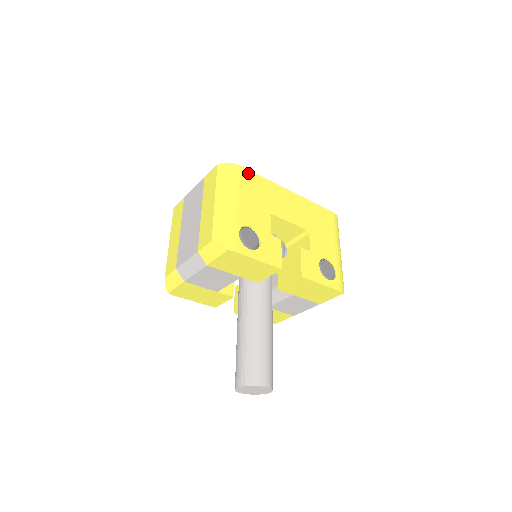
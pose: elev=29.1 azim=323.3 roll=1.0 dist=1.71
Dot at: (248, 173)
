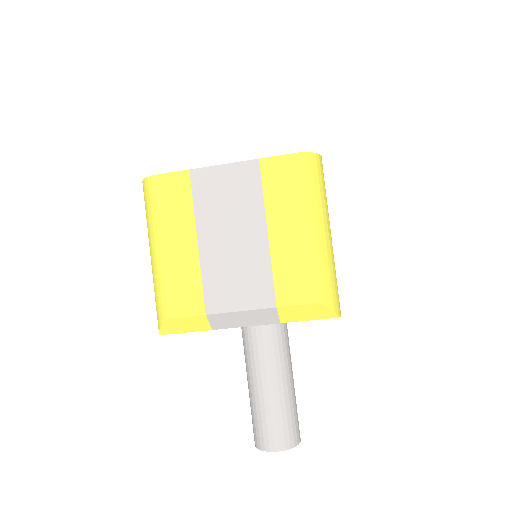
Dot at: occluded
